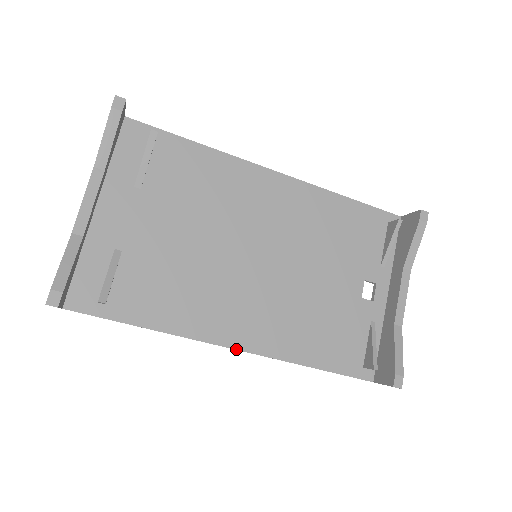
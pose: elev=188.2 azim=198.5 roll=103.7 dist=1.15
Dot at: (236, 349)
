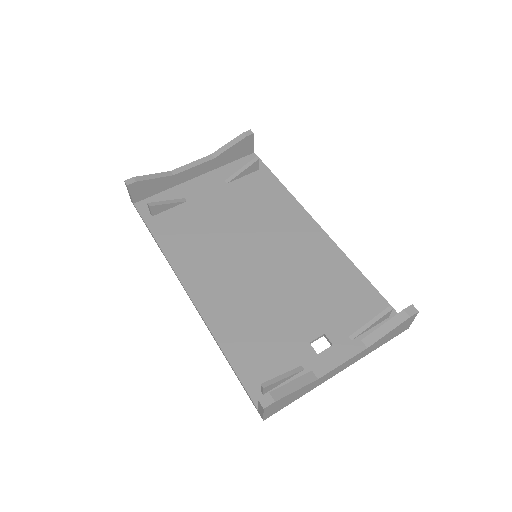
Dot at: (188, 293)
